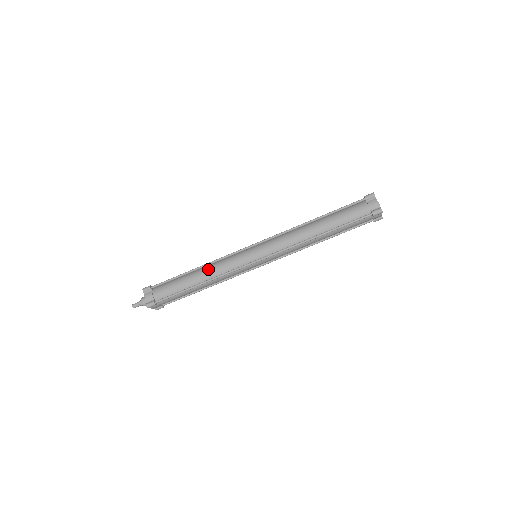
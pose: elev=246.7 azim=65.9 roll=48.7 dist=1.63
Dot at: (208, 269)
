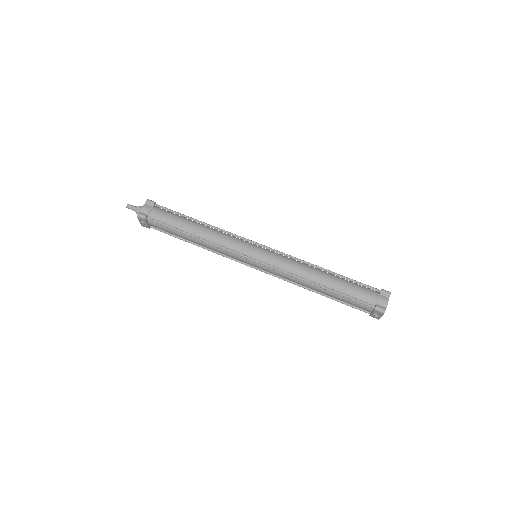
Dot at: occluded
